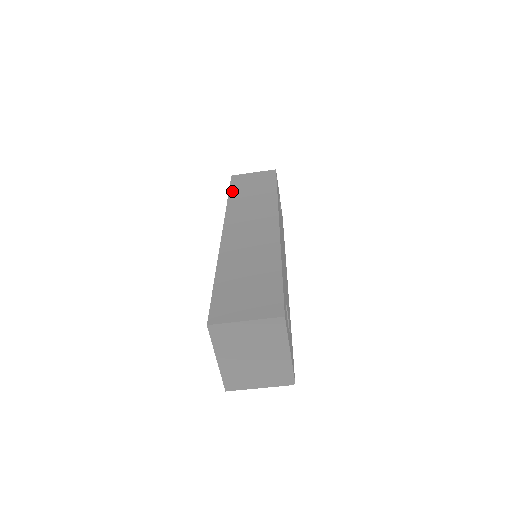
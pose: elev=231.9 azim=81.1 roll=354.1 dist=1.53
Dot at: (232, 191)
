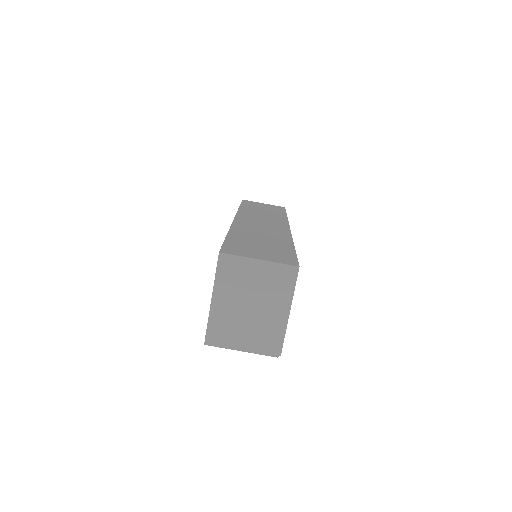
Dot at: (243, 205)
